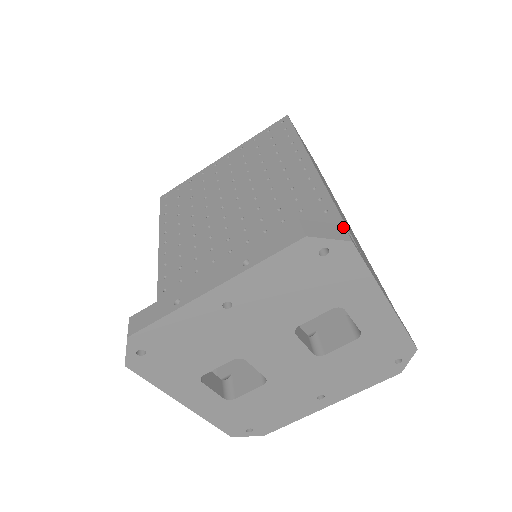
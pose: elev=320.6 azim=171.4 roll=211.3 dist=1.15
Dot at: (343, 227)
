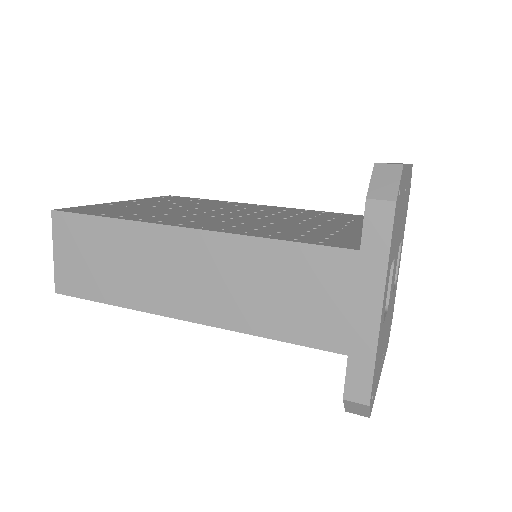
Dot at: occluded
